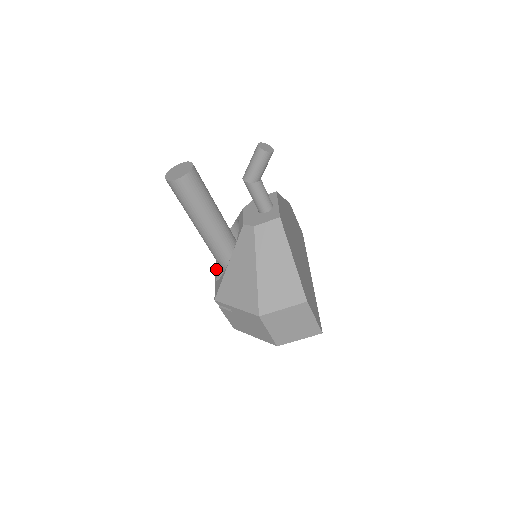
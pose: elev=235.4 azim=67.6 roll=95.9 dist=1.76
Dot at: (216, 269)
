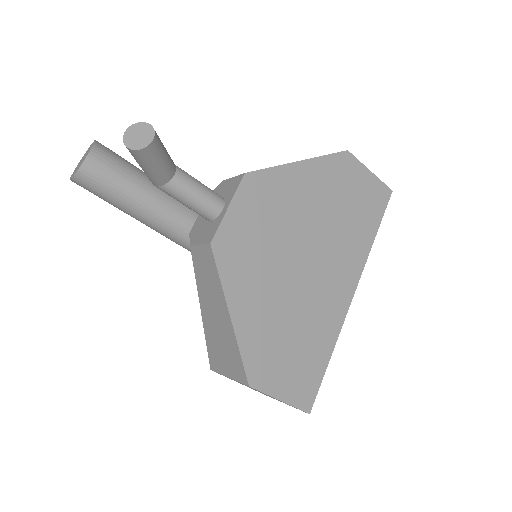
Dot at: occluded
